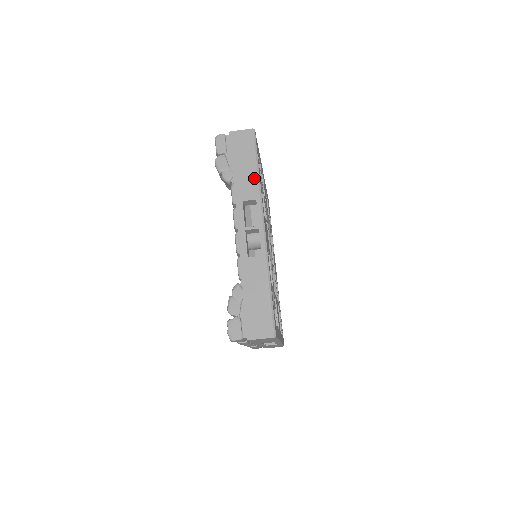
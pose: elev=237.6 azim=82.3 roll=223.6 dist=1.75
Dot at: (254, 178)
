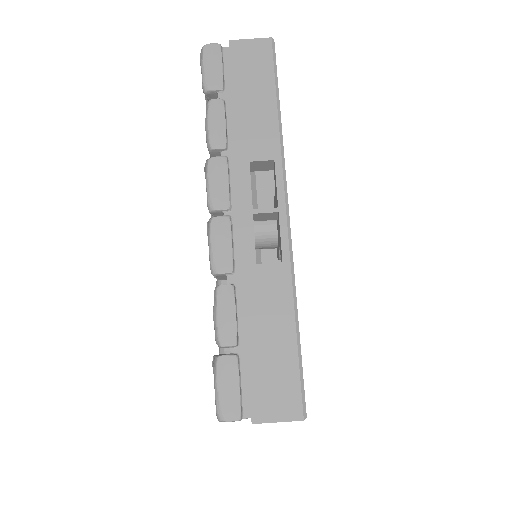
Dot at: occluded
